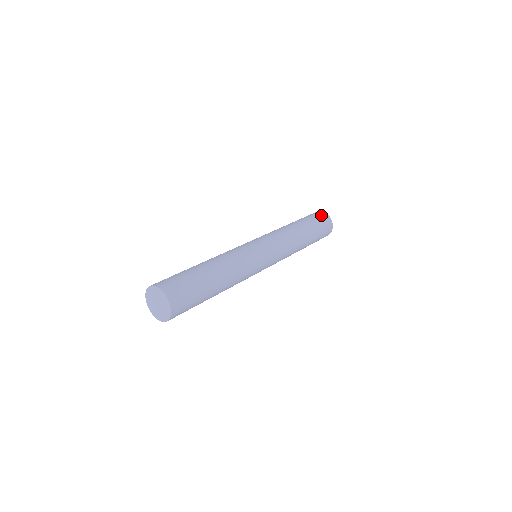
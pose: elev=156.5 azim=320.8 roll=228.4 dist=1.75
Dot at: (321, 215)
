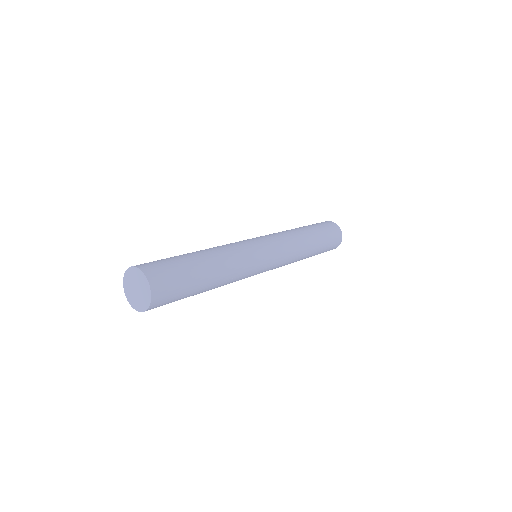
Dot at: (331, 225)
